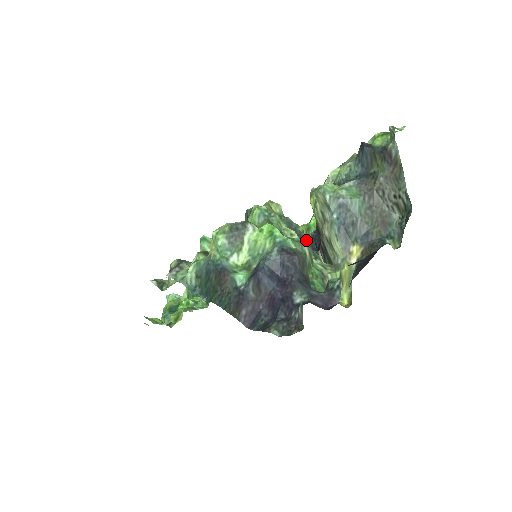
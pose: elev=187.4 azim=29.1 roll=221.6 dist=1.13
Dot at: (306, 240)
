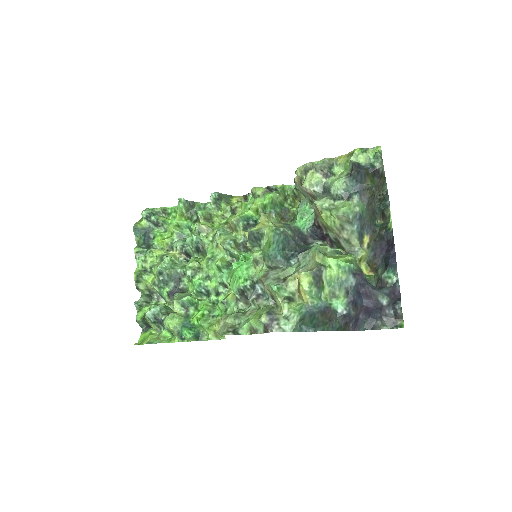
Dot at: (353, 256)
